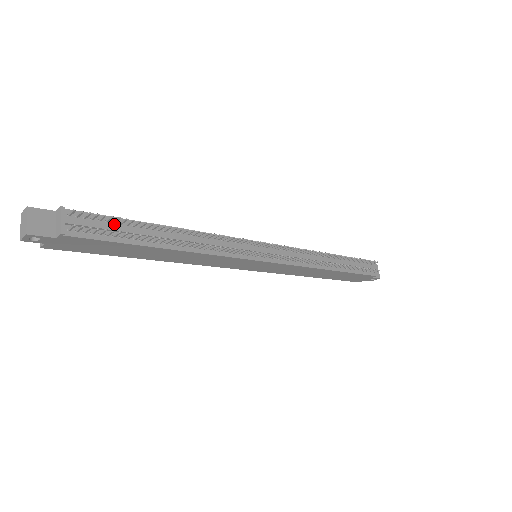
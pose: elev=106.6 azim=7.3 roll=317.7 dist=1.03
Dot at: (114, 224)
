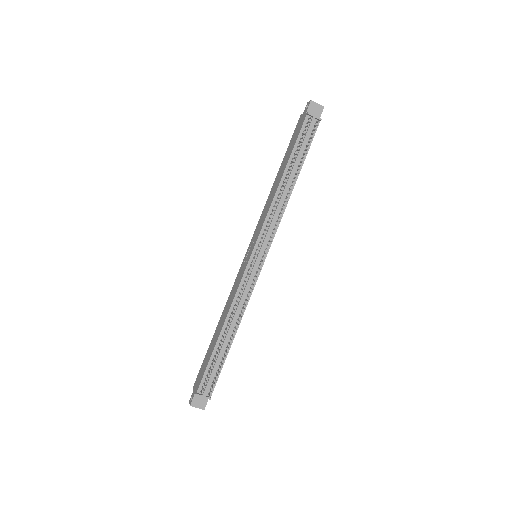
Dot at: (211, 368)
